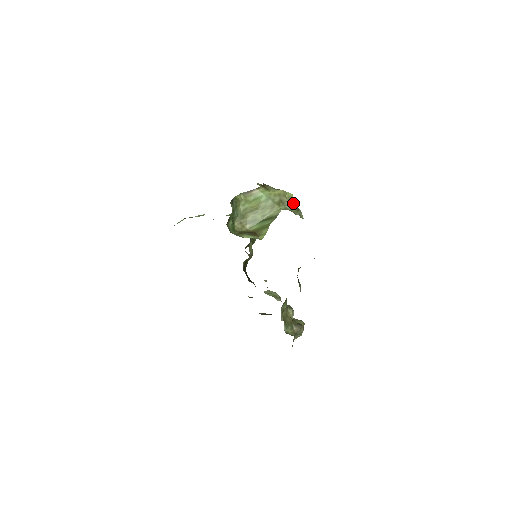
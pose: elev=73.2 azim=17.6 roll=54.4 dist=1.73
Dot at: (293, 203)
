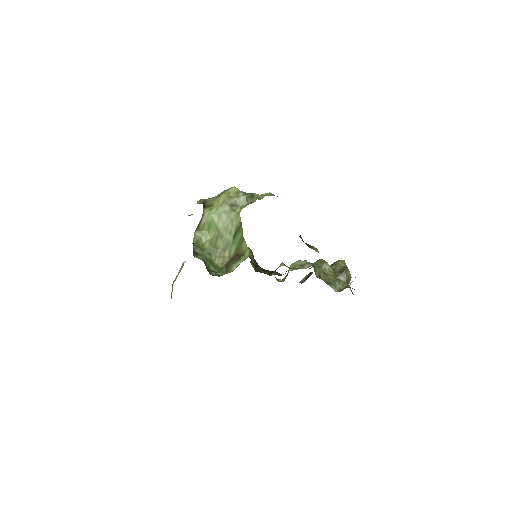
Dot at: (242, 196)
